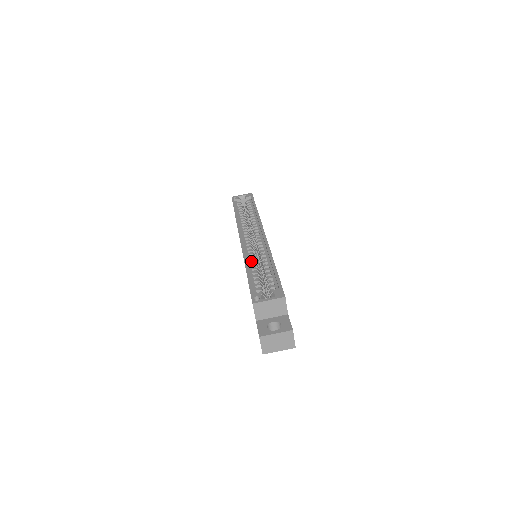
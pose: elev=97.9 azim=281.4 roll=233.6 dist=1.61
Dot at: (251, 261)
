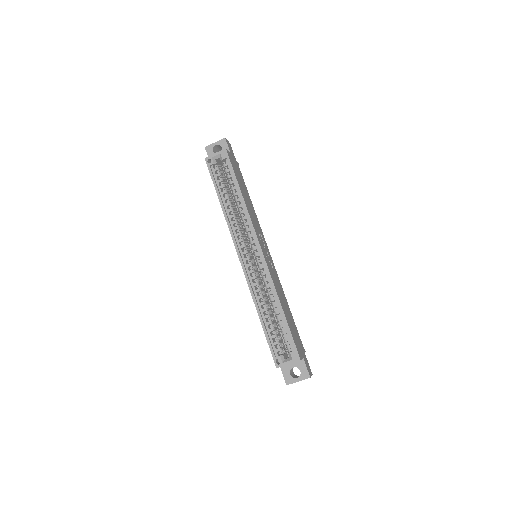
Dot at: (259, 298)
